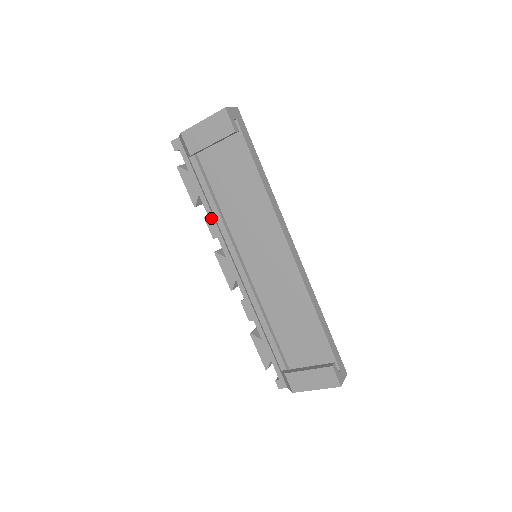
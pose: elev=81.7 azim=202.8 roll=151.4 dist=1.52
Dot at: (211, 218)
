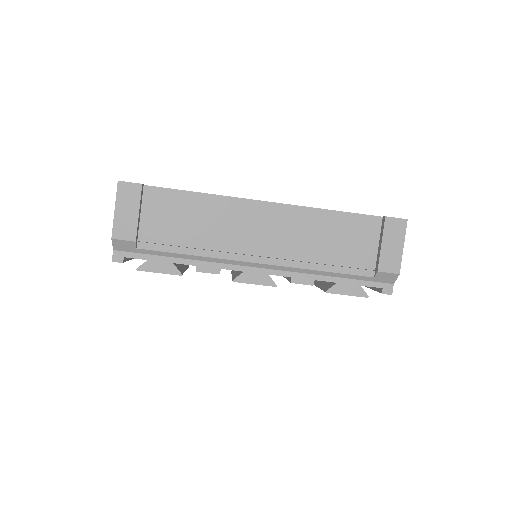
Dot at: (200, 264)
